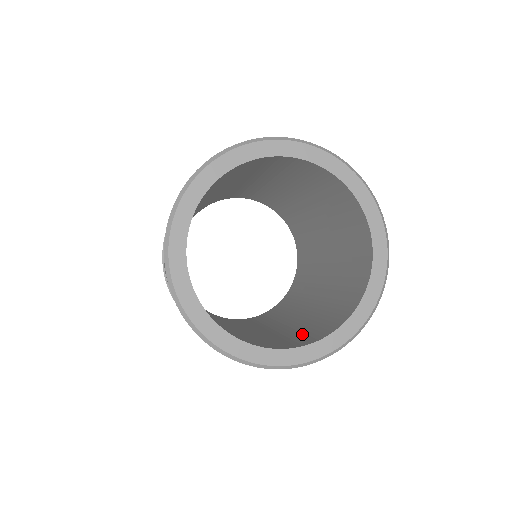
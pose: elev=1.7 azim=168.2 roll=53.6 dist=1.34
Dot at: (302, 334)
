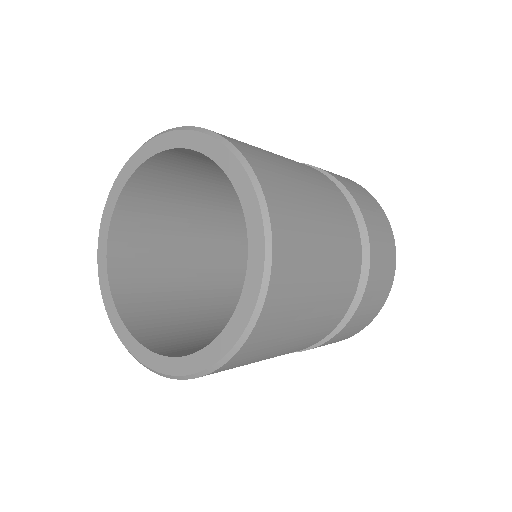
Dot at: occluded
